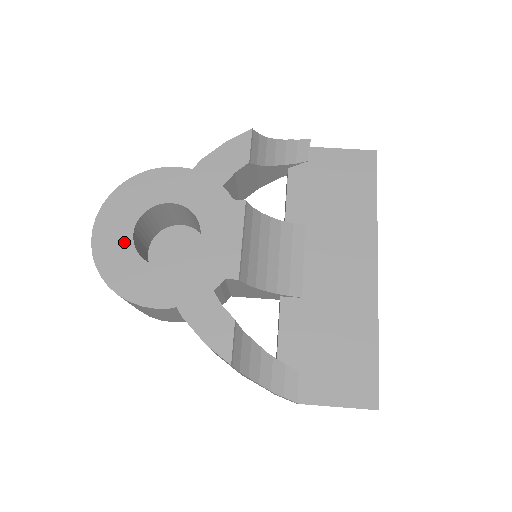
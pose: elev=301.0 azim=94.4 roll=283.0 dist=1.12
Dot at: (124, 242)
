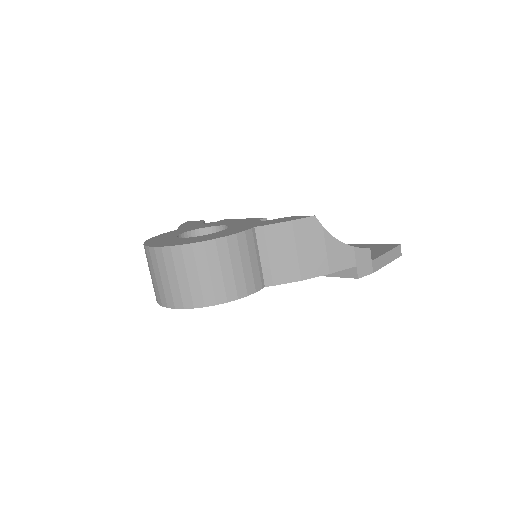
Dot at: (183, 239)
